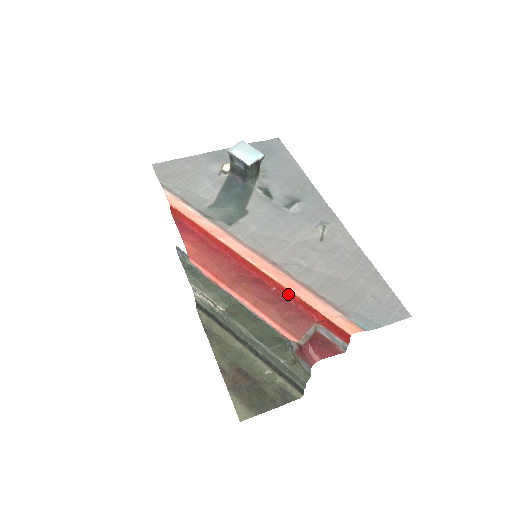
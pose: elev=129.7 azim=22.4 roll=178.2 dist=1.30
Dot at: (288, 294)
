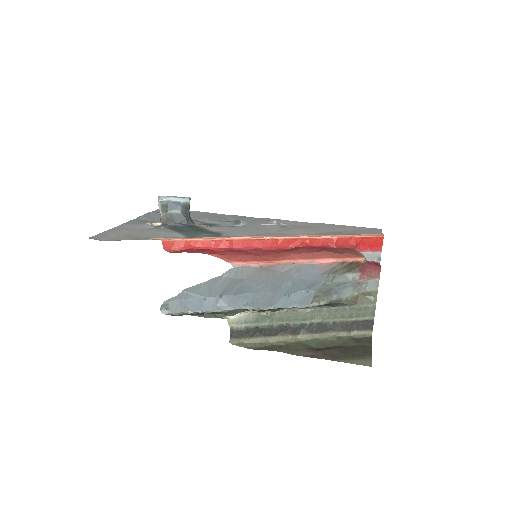
Dot at: (323, 242)
